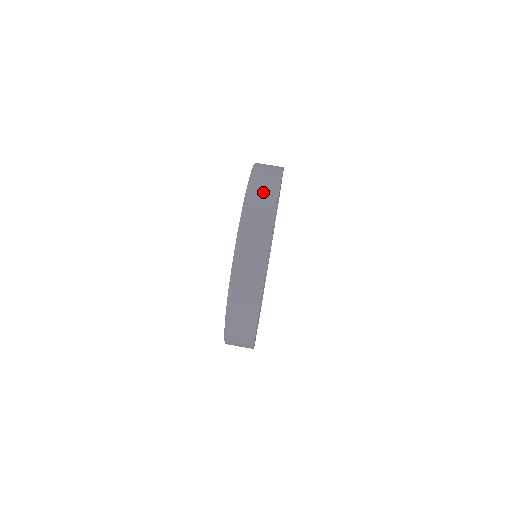
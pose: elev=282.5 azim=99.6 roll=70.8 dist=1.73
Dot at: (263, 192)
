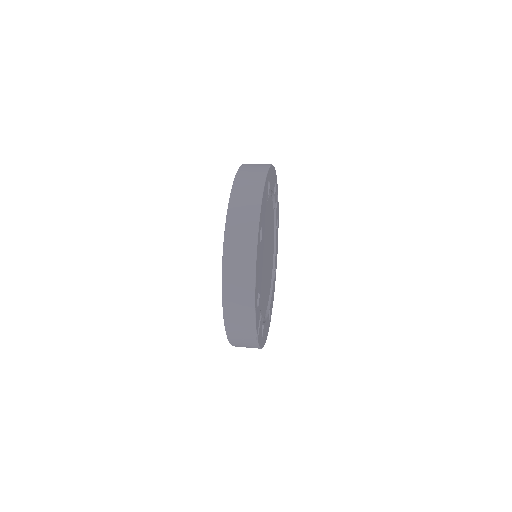
Dot at: occluded
